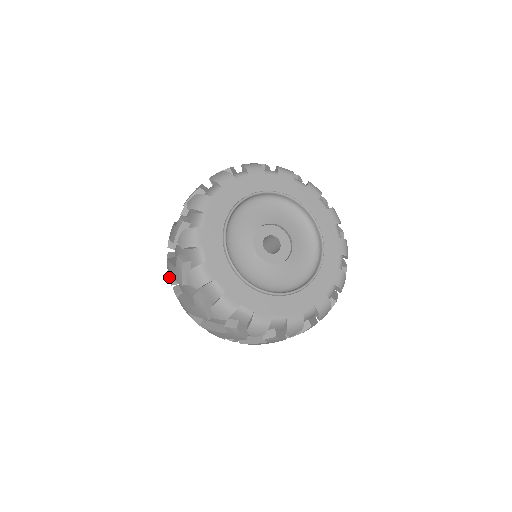
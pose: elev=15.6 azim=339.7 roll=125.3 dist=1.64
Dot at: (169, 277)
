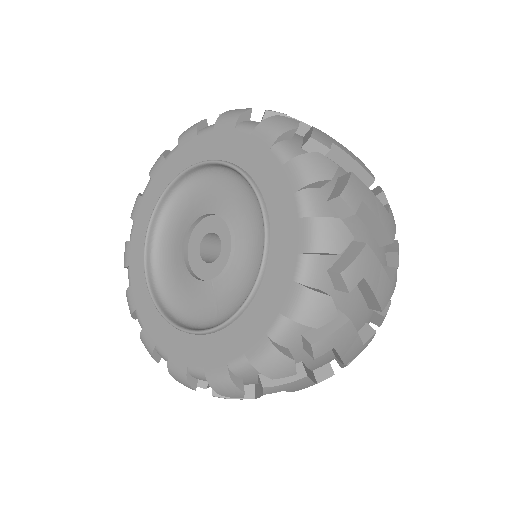
Dot at: occluded
